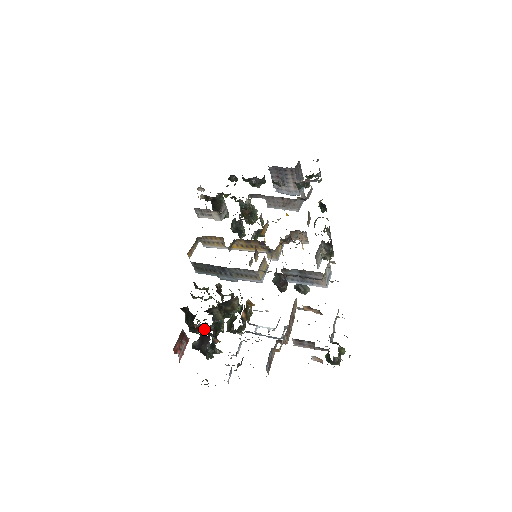
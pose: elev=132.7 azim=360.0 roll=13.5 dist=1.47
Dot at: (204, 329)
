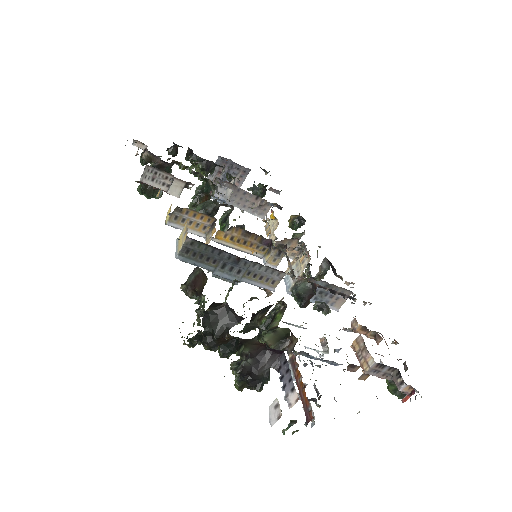
Dot at: (249, 342)
